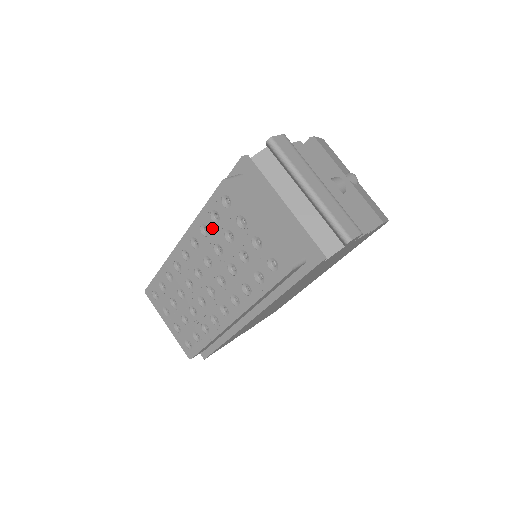
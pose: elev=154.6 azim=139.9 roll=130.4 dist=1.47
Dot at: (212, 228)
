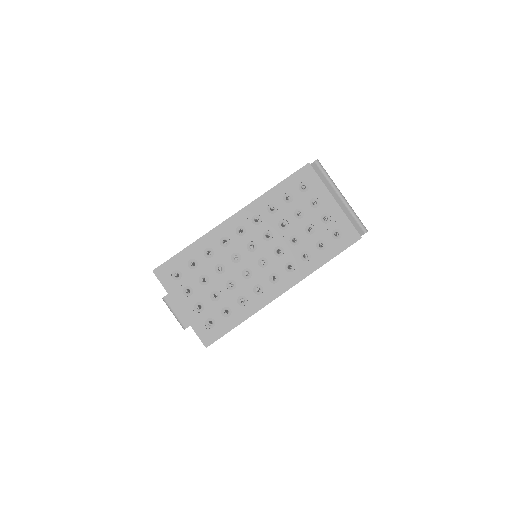
Dot at: (282, 207)
